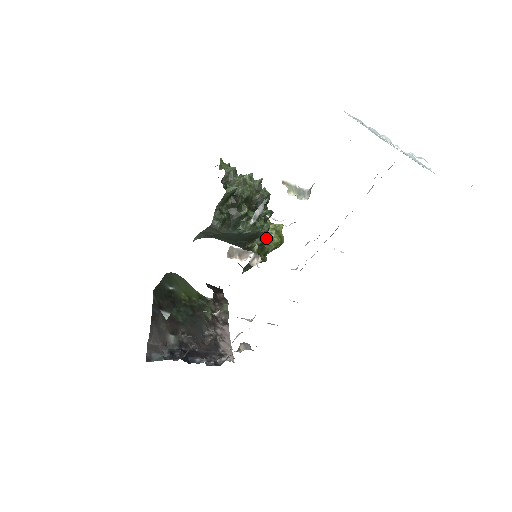
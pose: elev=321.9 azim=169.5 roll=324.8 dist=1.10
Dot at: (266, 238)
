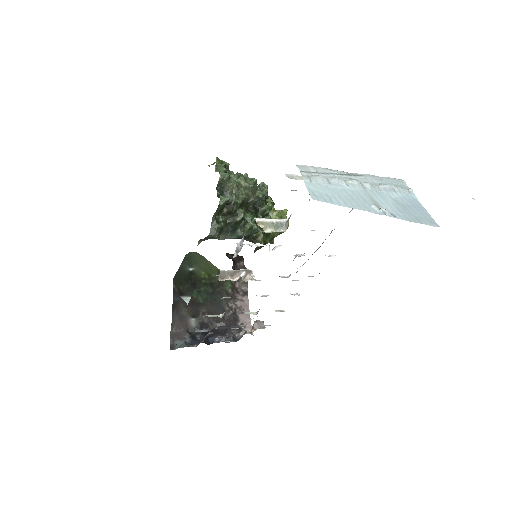
Dot at: occluded
